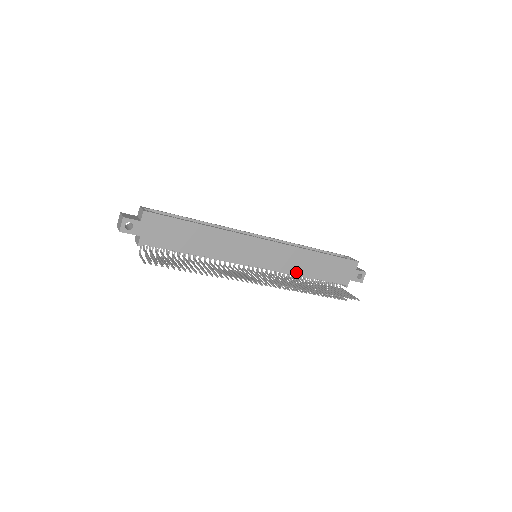
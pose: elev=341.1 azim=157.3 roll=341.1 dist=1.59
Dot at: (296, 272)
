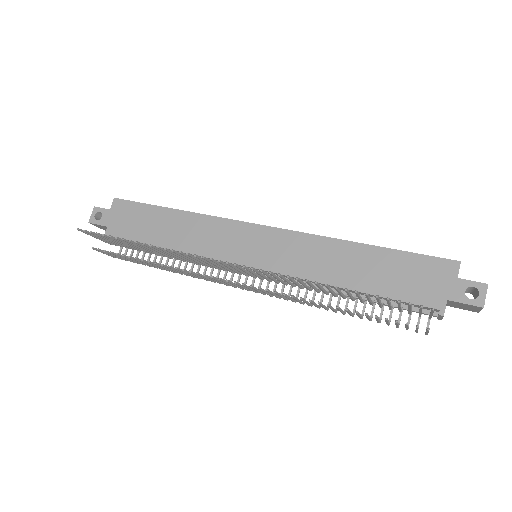
Dot at: (321, 278)
